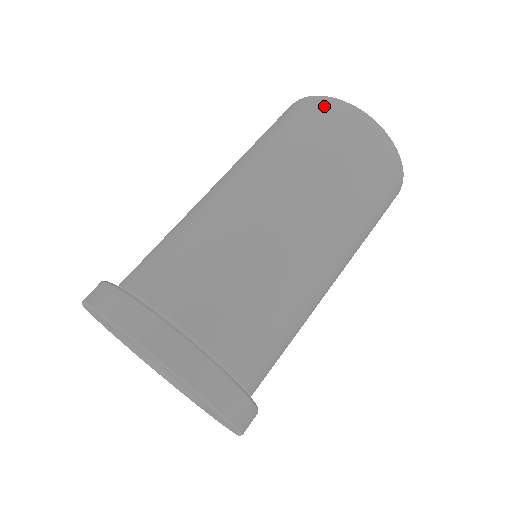
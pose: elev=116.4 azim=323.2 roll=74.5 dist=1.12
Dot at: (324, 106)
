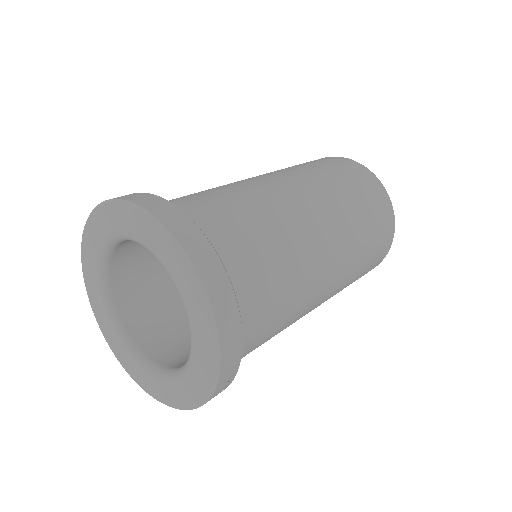
Dot at: (332, 158)
